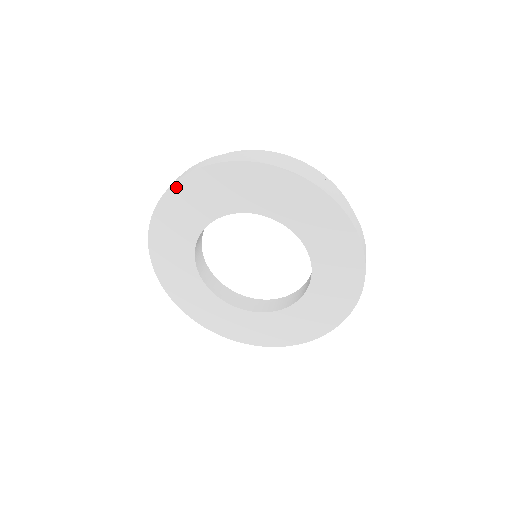
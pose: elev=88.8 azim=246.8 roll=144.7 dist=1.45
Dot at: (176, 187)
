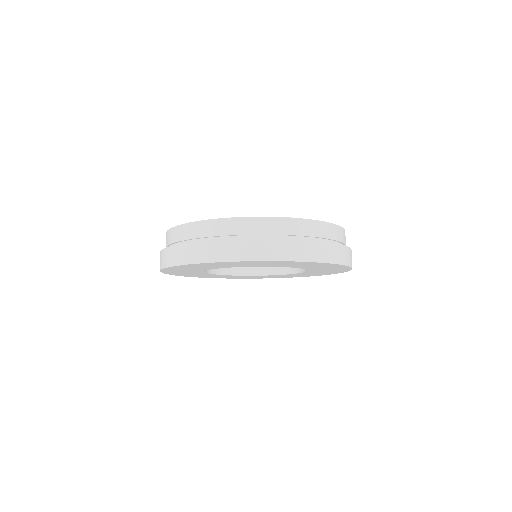
Dot at: occluded
